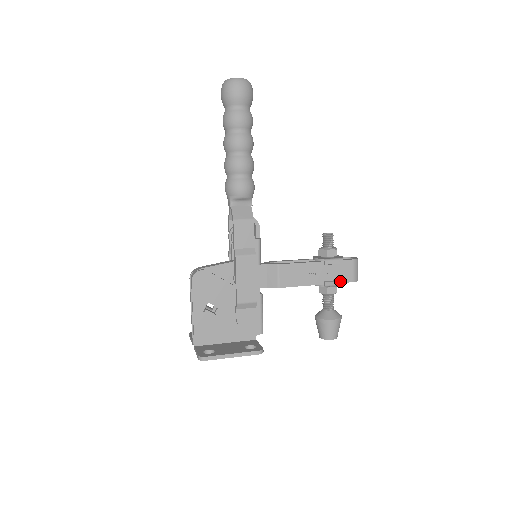
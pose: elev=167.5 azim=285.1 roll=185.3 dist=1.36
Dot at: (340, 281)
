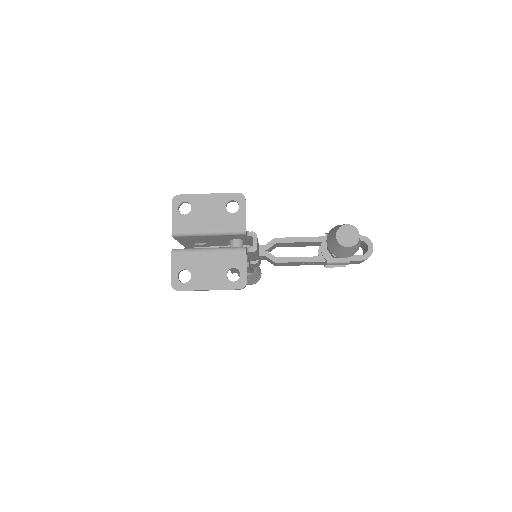
Dot at: occluded
